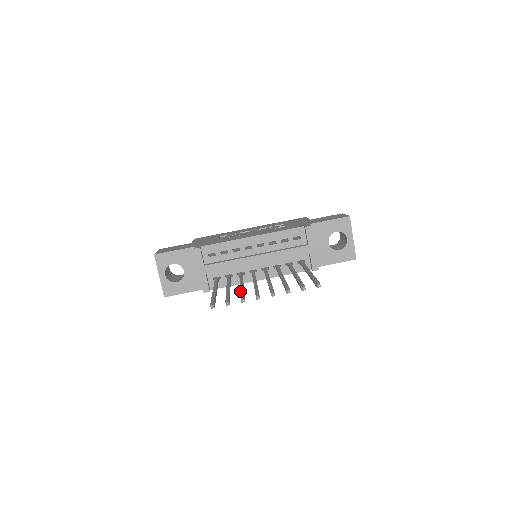
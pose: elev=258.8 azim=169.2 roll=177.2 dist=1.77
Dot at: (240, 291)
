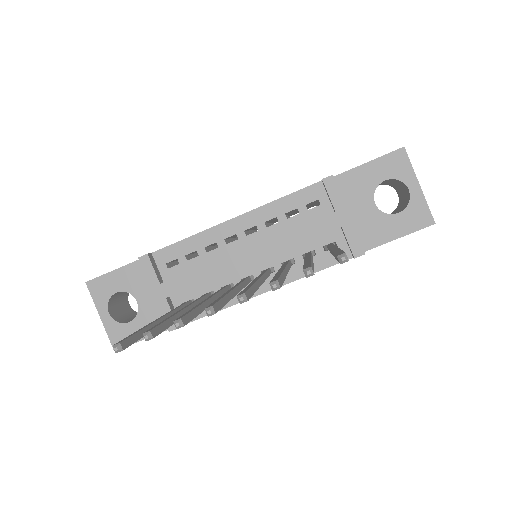
Dot at: occluded
